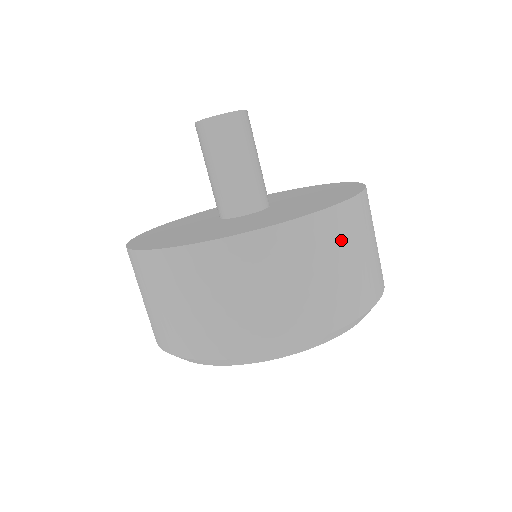
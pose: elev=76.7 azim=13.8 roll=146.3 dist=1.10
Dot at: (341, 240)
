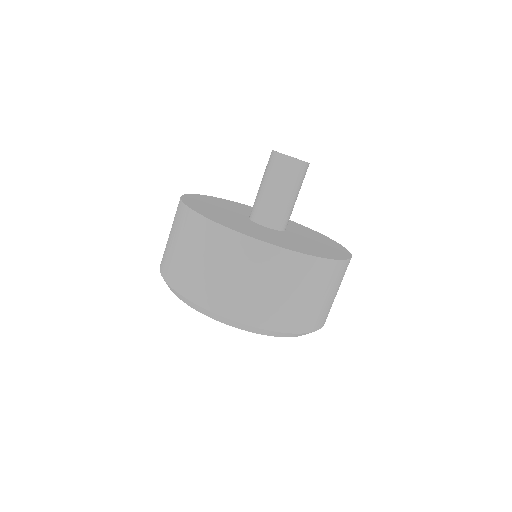
Dot at: (333, 282)
